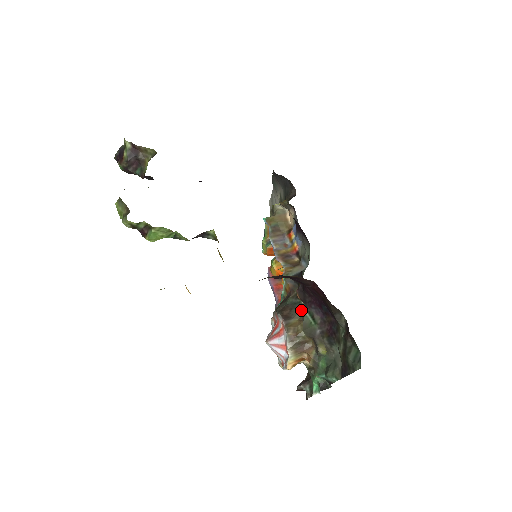
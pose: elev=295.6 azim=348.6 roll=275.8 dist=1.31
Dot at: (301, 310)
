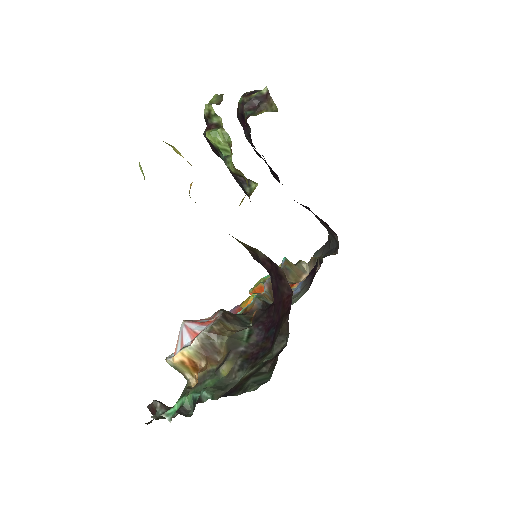
Dot at: (244, 326)
